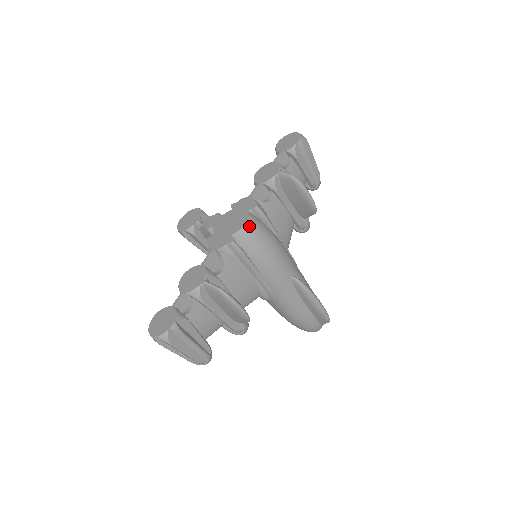
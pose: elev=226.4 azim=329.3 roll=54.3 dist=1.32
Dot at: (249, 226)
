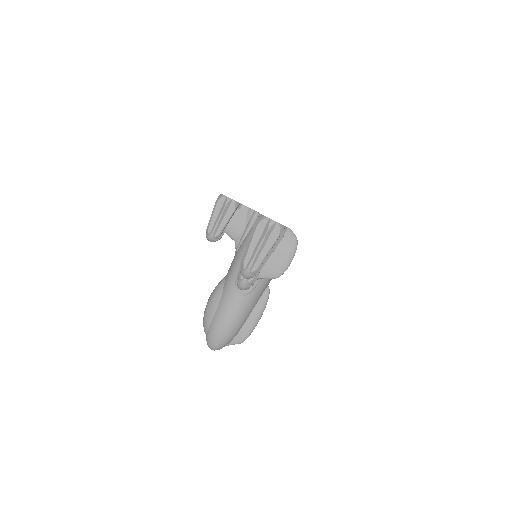
Dot at: occluded
